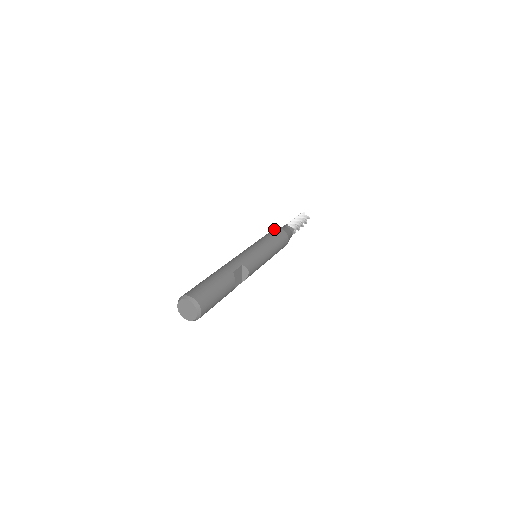
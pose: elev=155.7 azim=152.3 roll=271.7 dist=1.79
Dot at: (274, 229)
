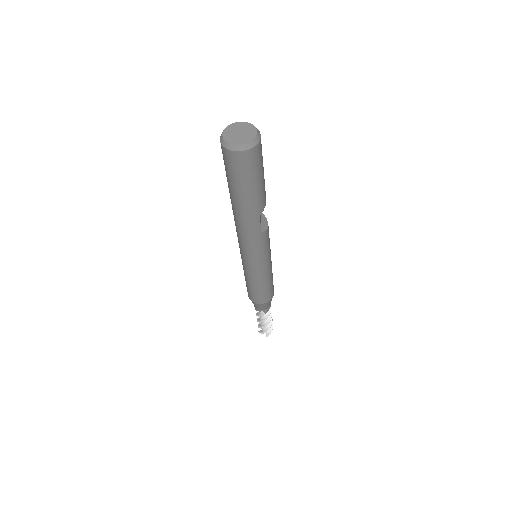
Dot at: occluded
